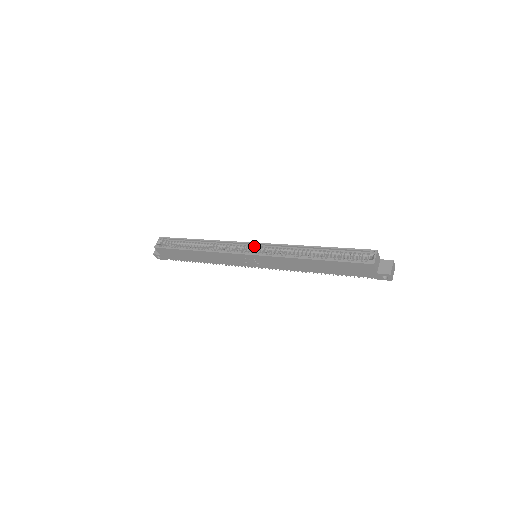
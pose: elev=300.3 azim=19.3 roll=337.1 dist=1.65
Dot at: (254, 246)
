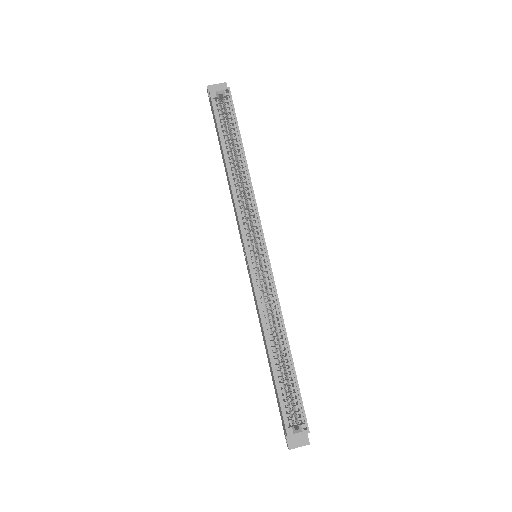
Dot at: (264, 253)
